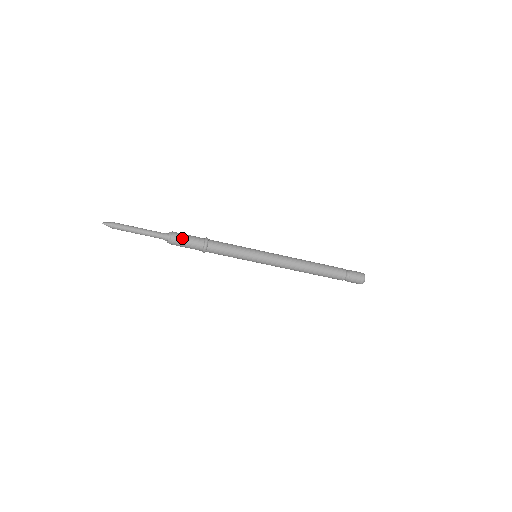
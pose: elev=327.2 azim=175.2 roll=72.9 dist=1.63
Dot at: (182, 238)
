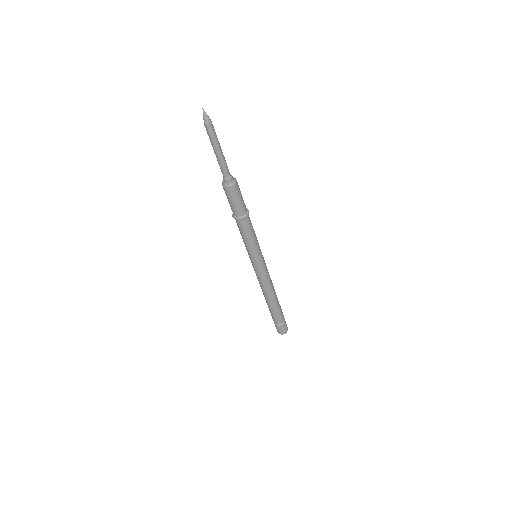
Dot at: (238, 194)
